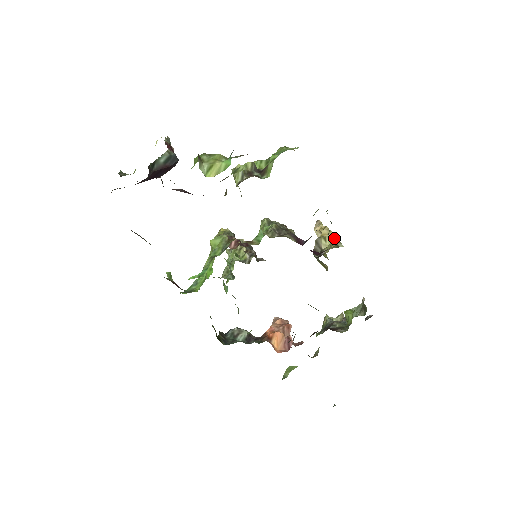
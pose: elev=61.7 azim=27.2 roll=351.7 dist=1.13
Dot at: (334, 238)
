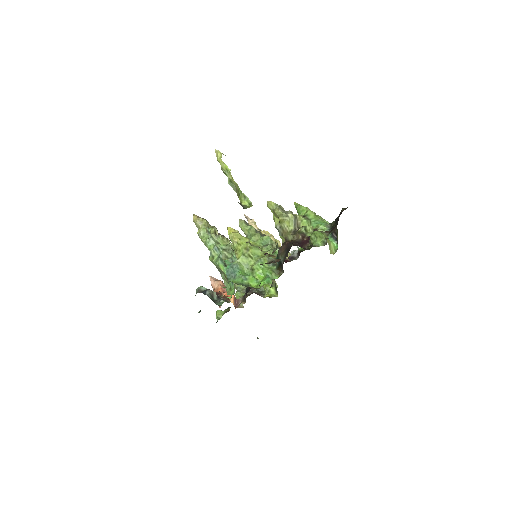
Dot at: occluded
